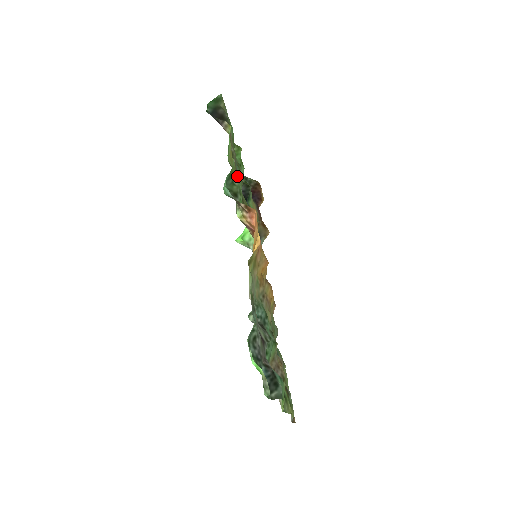
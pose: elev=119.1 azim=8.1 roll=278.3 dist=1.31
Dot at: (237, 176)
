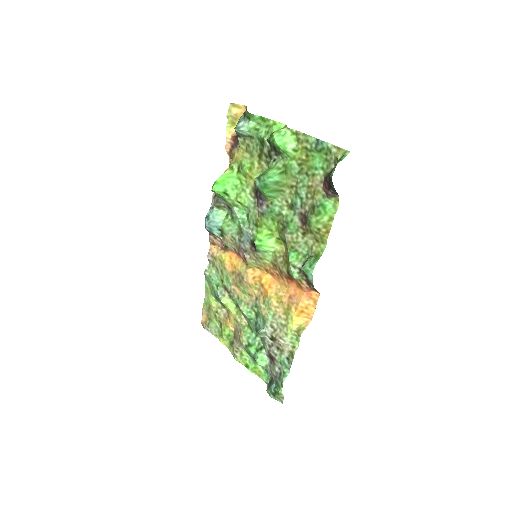
Dot at: (313, 245)
